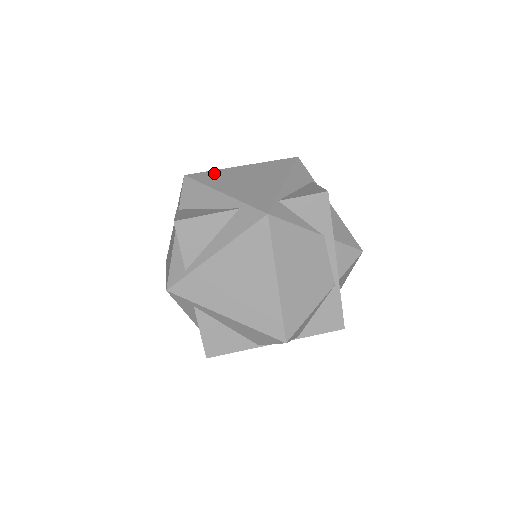
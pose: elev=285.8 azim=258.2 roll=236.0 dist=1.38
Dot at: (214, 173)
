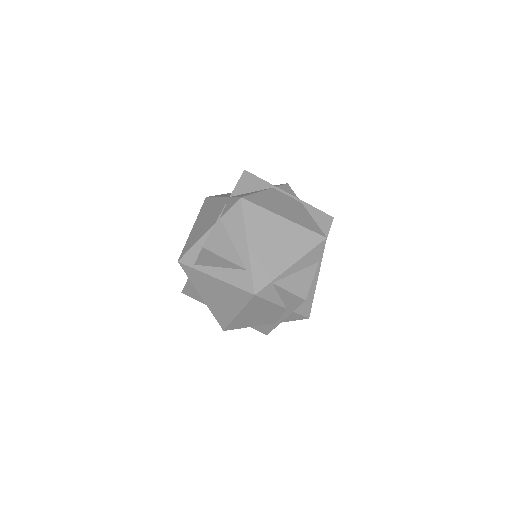
Dot at: (260, 213)
